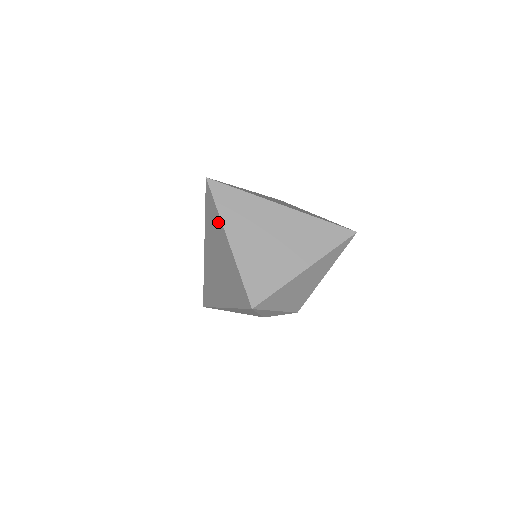
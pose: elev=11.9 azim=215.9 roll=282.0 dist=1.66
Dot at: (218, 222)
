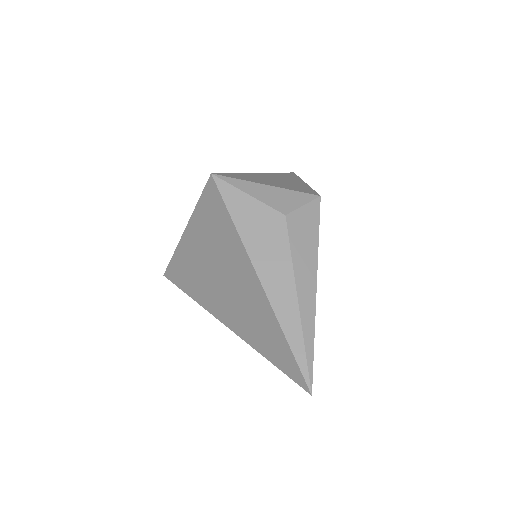
Dot at: (180, 255)
